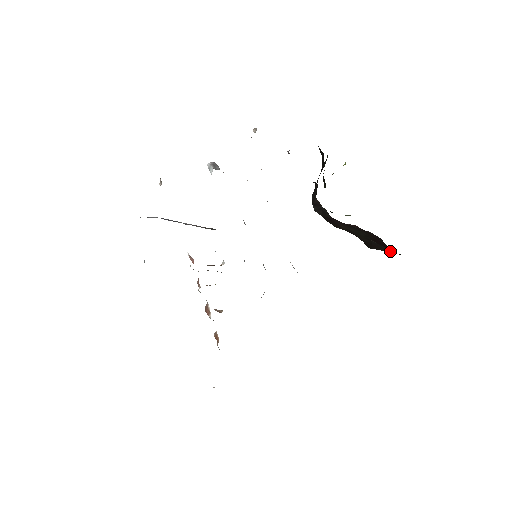
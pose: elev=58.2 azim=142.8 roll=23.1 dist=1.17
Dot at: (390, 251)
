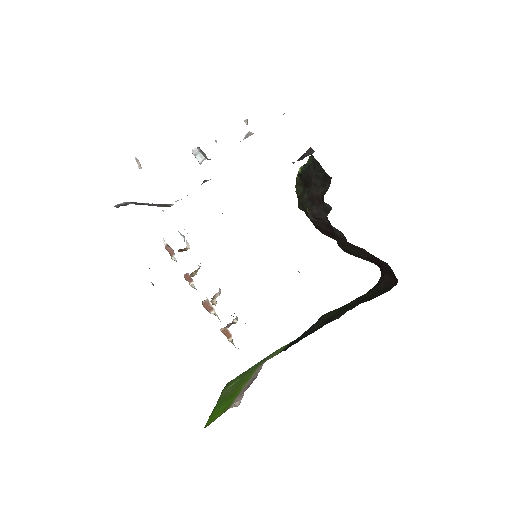
Dot at: (370, 261)
